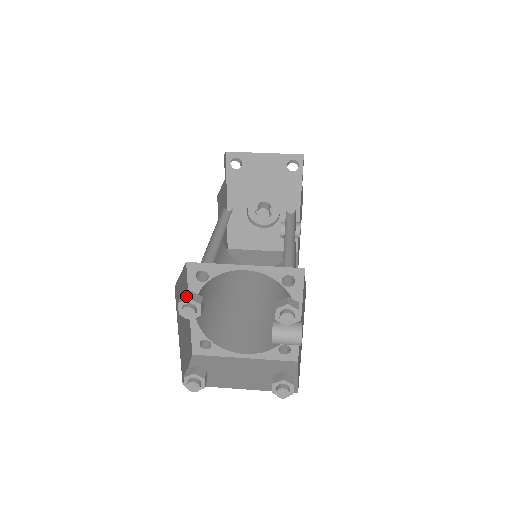
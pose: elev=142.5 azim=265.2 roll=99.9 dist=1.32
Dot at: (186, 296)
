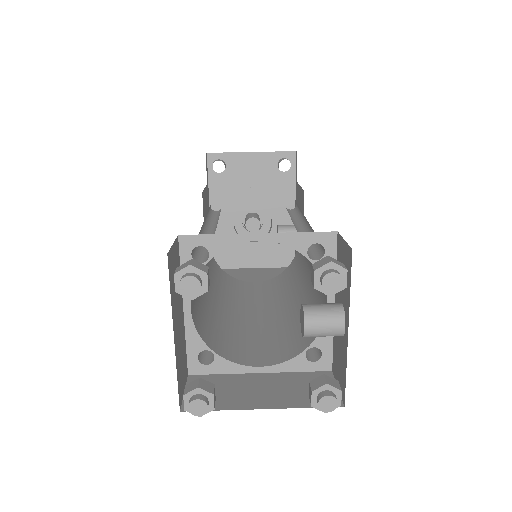
Dot at: (185, 264)
